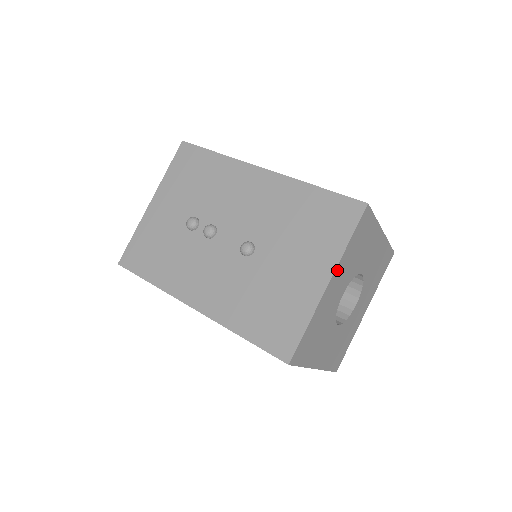
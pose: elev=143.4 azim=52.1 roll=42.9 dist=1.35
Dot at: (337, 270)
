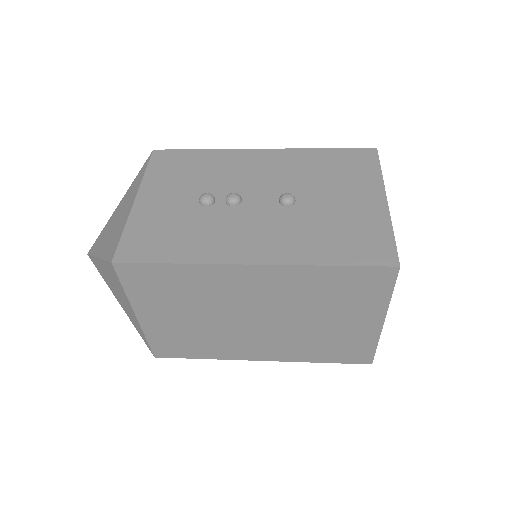
Dot at: occluded
